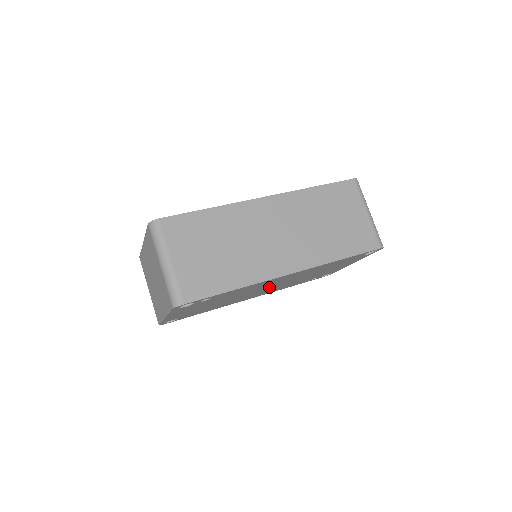
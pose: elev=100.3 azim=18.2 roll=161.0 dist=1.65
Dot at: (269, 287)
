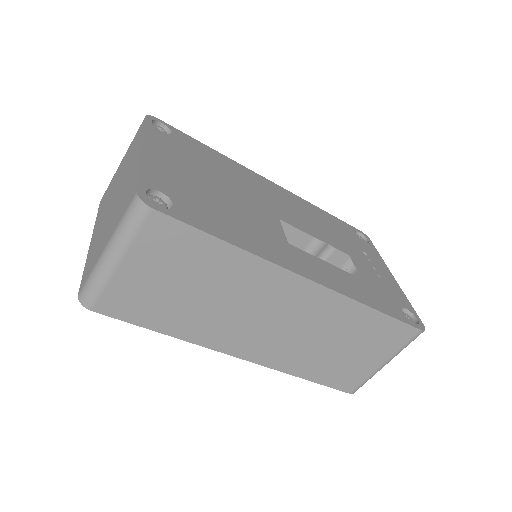
Dot at: occluded
